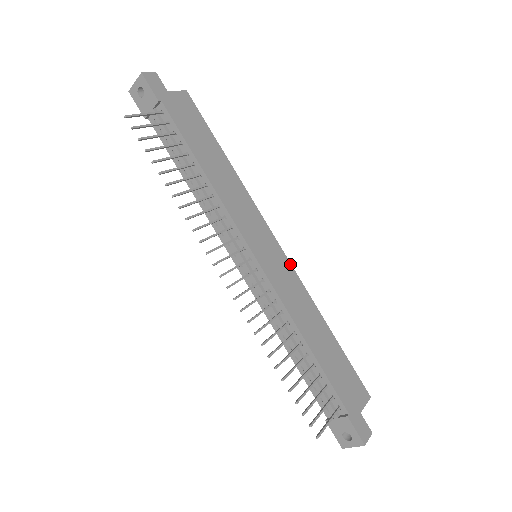
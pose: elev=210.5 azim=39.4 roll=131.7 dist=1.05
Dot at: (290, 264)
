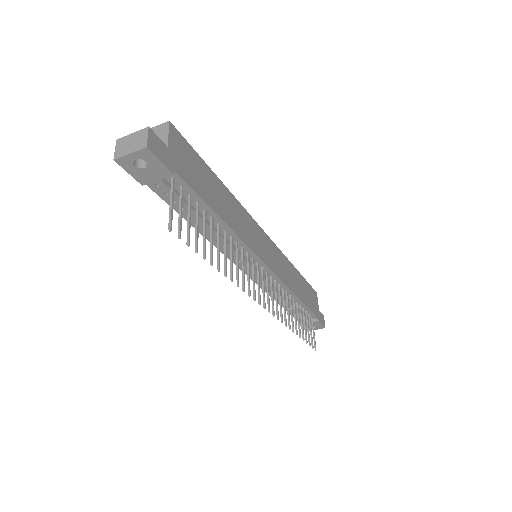
Dot at: (274, 244)
